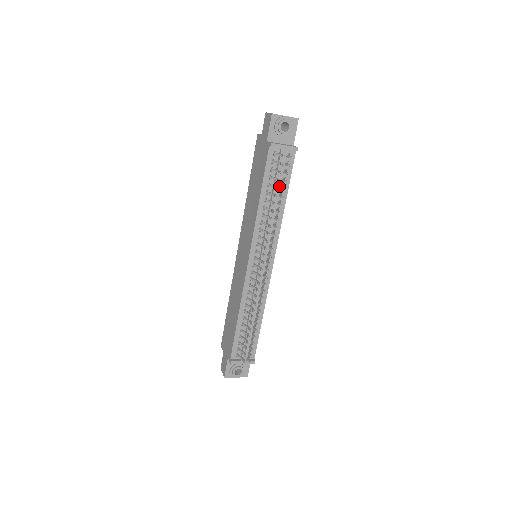
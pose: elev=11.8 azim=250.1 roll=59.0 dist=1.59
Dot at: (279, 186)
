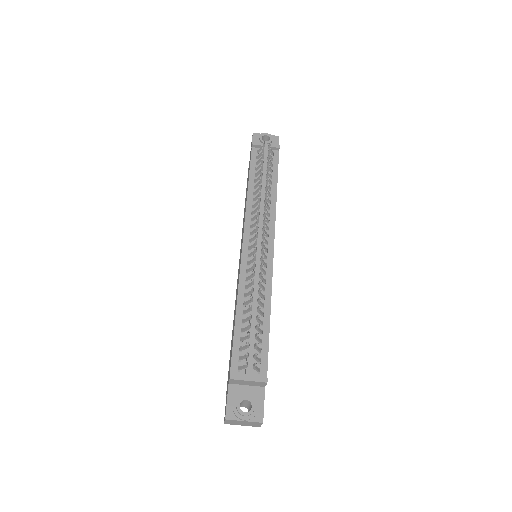
Dot at: (266, 173)
